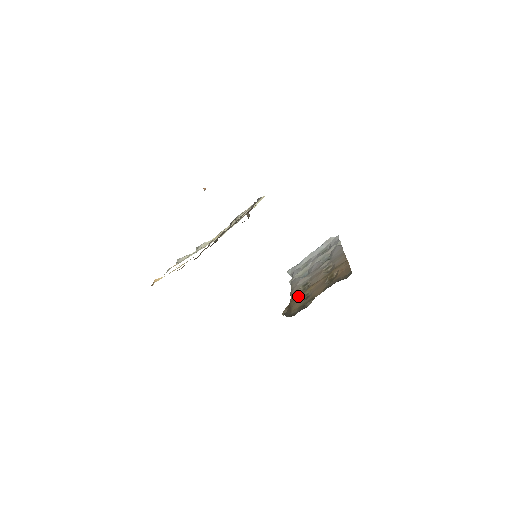
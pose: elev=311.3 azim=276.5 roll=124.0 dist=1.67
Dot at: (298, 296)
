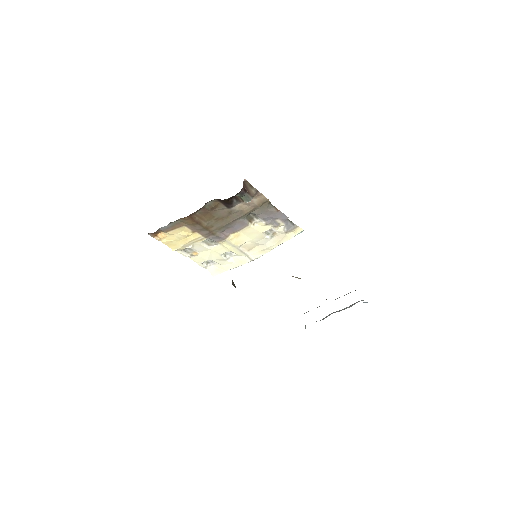
Dot at: occluded
